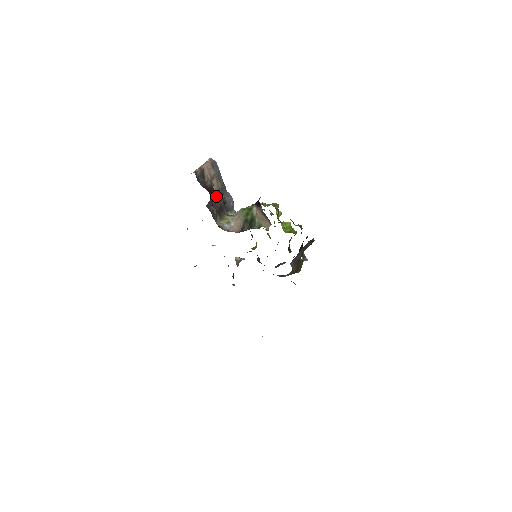
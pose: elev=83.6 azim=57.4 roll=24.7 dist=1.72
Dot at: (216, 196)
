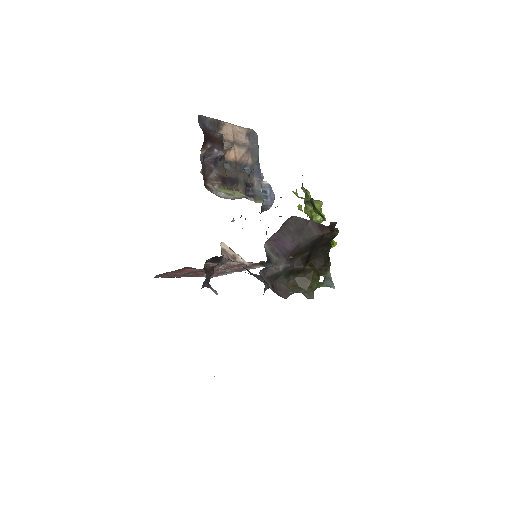
Dot at: occluded
